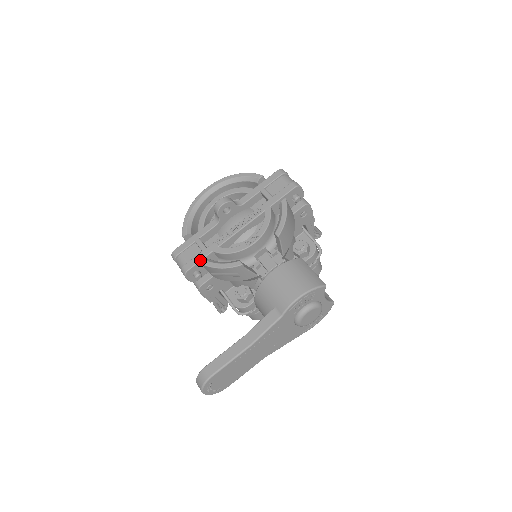
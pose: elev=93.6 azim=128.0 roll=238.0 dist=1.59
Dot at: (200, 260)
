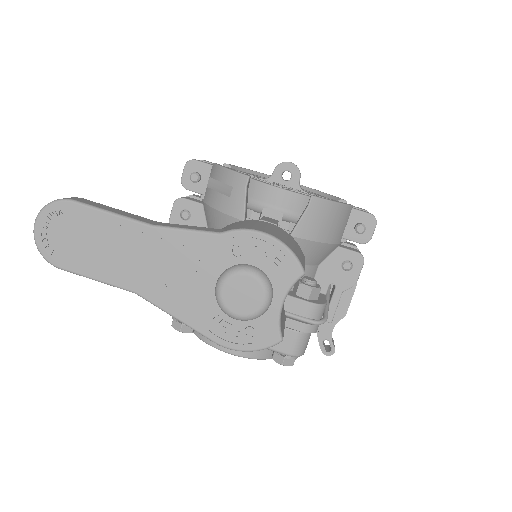
Dot at: occluded
